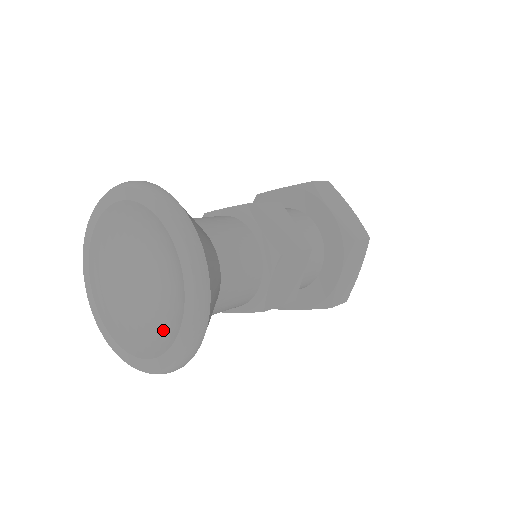
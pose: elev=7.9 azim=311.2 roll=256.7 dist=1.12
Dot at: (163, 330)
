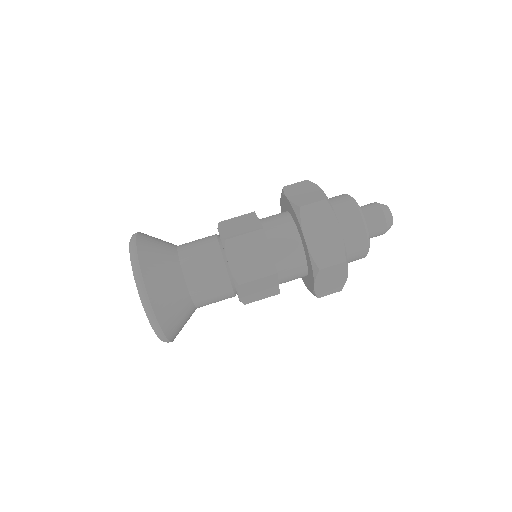
Dot at: occluded
